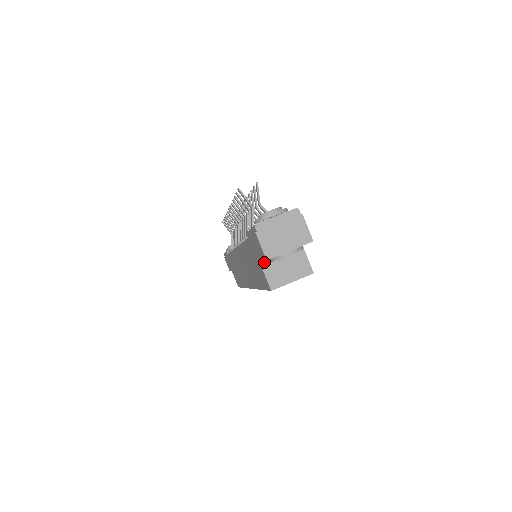
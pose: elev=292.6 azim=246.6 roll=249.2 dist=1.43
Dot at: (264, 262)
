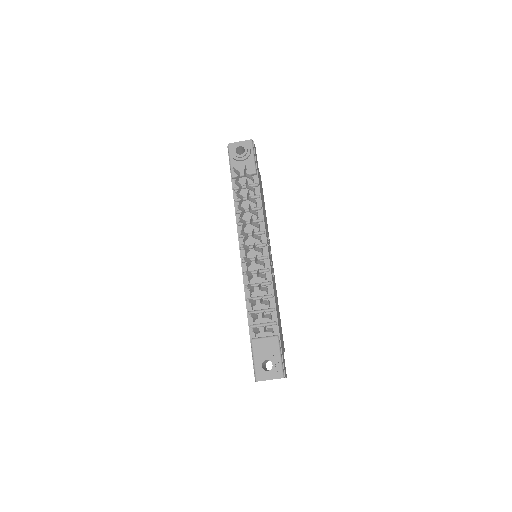
Dot at: occluded
